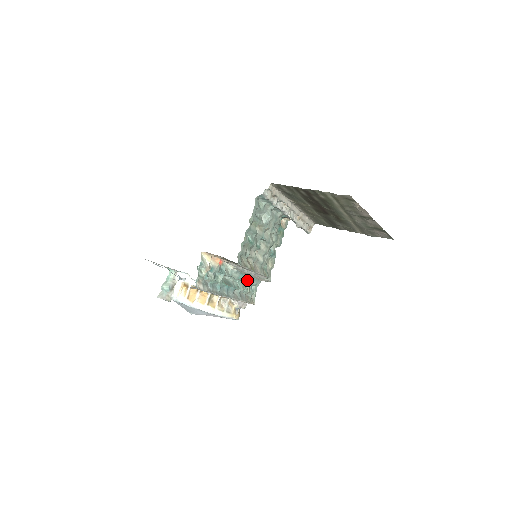
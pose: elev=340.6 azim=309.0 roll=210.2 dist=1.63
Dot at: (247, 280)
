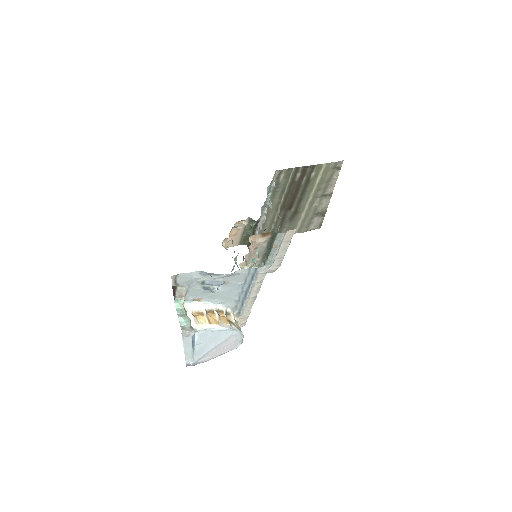
Dot at: occluded
